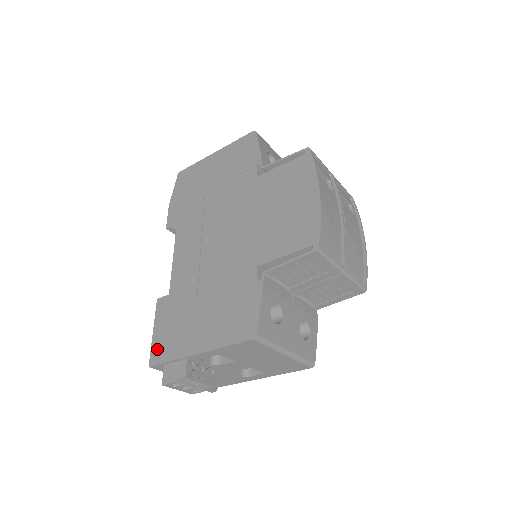
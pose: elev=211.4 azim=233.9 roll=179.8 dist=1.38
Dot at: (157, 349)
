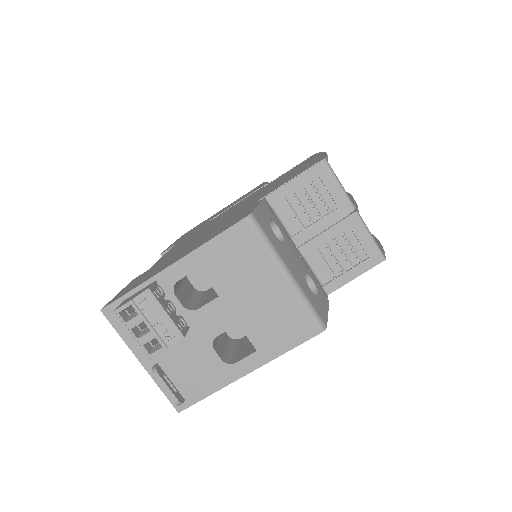
Dot at: (118, 295)
